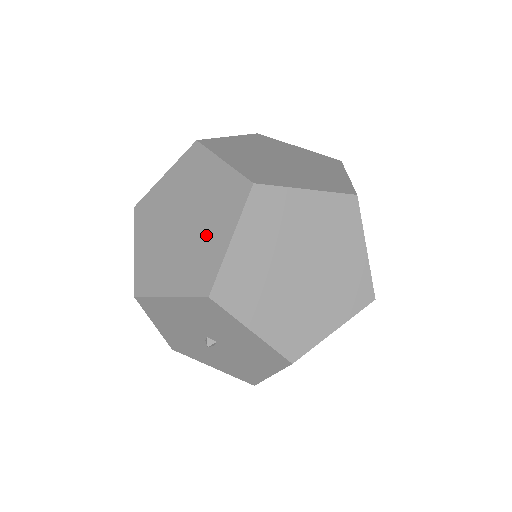
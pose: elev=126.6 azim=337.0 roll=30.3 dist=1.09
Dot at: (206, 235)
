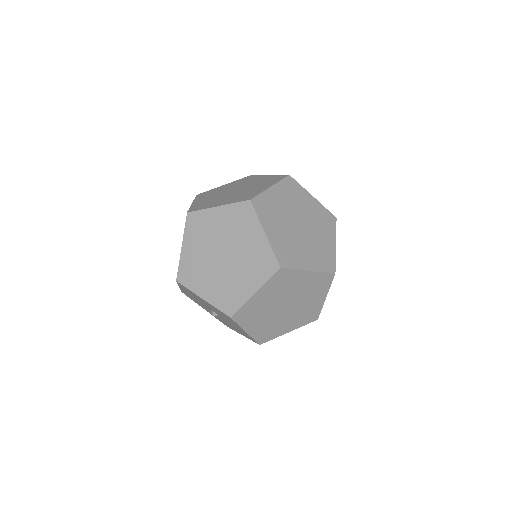
Dot at: (239, 278)
